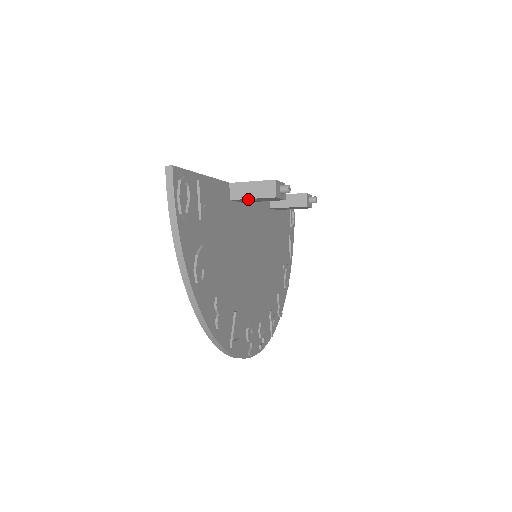
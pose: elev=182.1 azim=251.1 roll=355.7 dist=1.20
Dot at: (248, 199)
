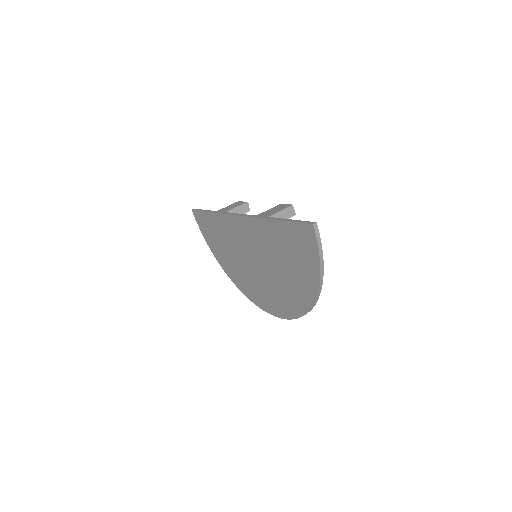
Dot at: occluded
